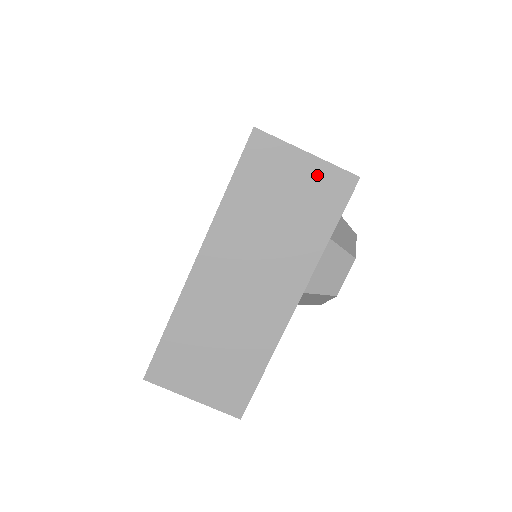
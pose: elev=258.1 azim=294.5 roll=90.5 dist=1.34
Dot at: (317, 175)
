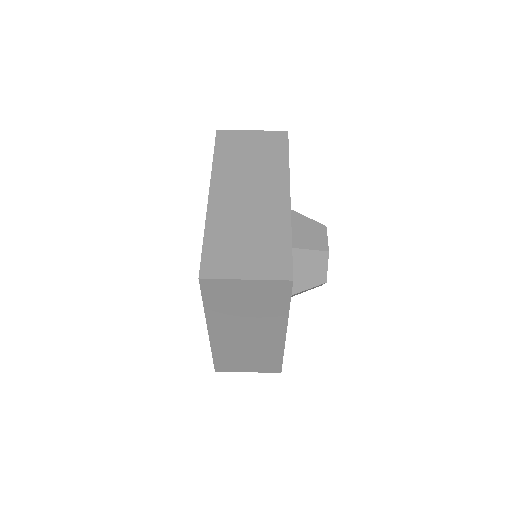
Dot at: (263, 137)
